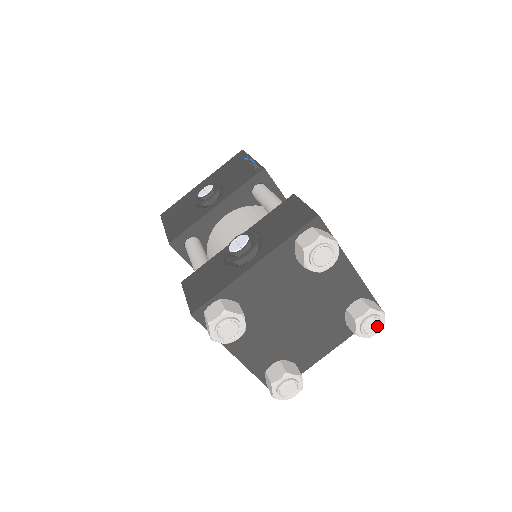
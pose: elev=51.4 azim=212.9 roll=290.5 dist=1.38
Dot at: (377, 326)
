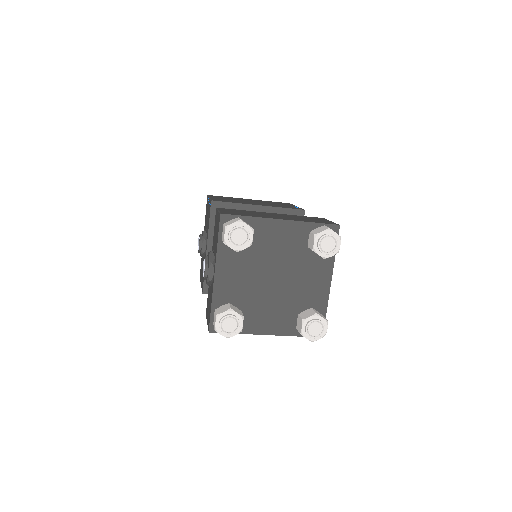
Dot at: (332, 241)
